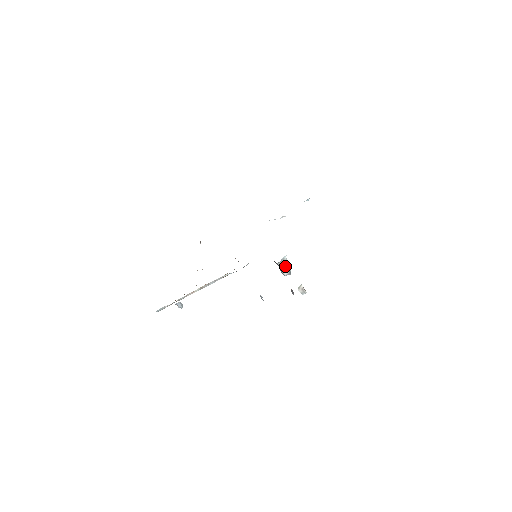
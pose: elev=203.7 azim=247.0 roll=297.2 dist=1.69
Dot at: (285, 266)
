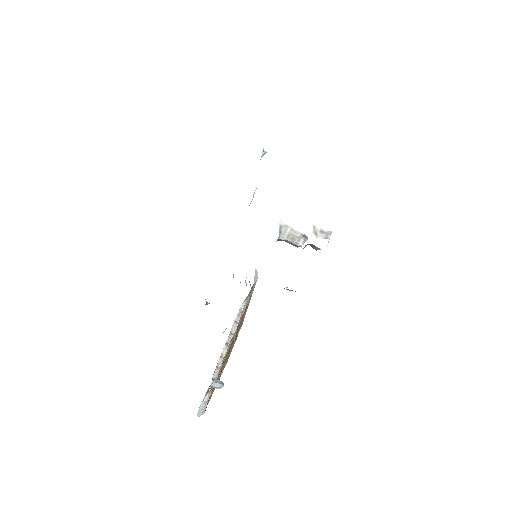
Dot at: (291, 234)
